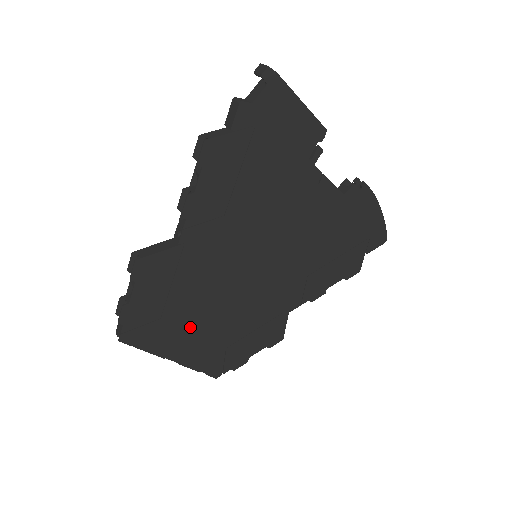
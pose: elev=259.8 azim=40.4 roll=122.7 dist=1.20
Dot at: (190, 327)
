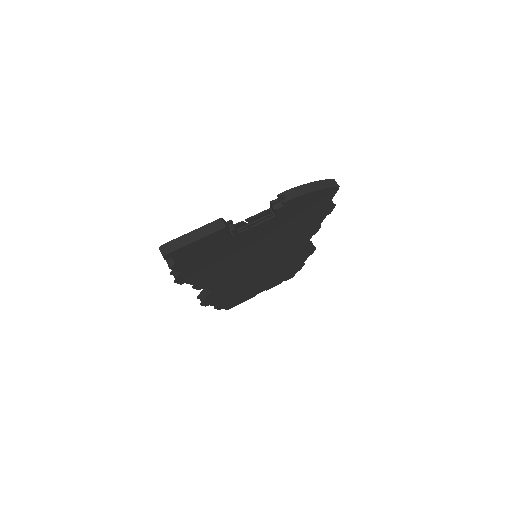
Dot at: (254, 287)
